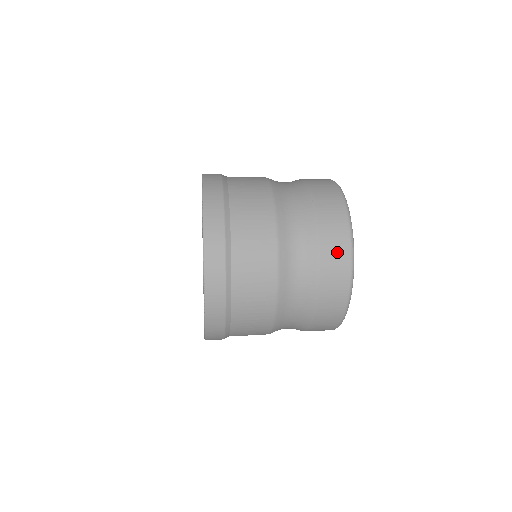
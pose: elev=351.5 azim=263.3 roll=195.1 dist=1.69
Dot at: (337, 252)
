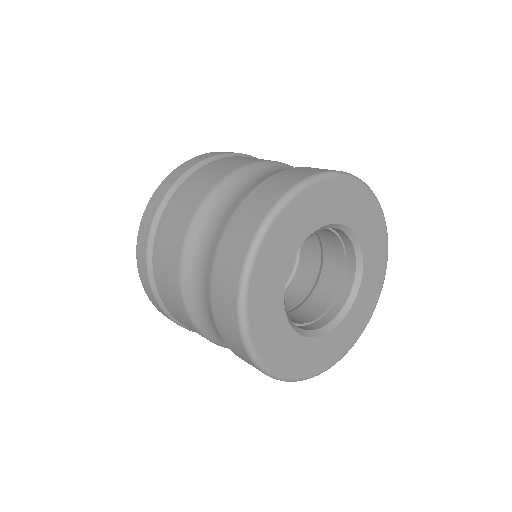
Dot at: (234, 344)
